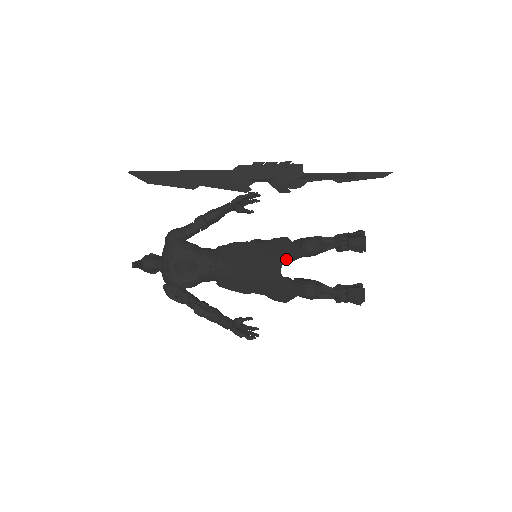
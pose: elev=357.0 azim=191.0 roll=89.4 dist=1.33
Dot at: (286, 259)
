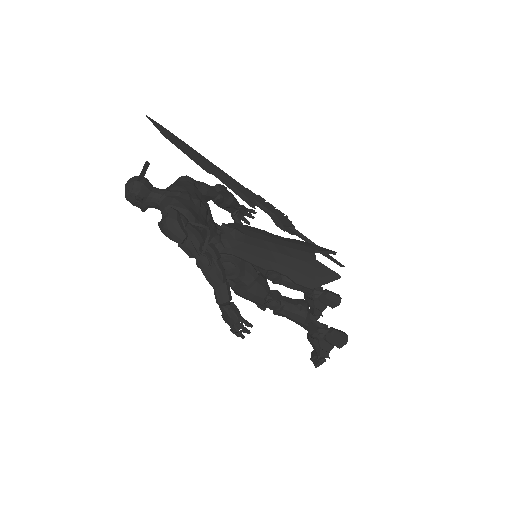
Dot at: (319, 249)
